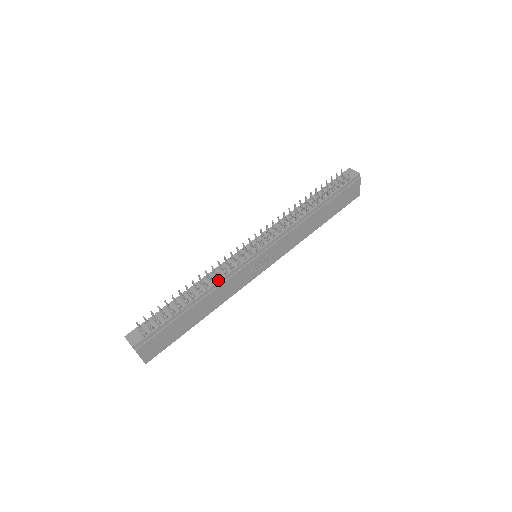
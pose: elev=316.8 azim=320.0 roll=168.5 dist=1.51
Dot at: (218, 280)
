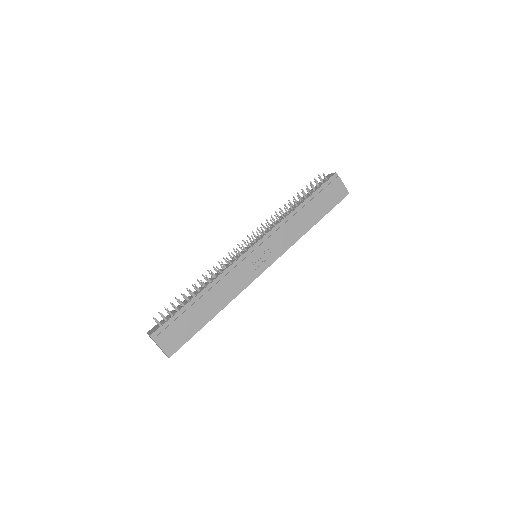
Dot at: (219, 274)
